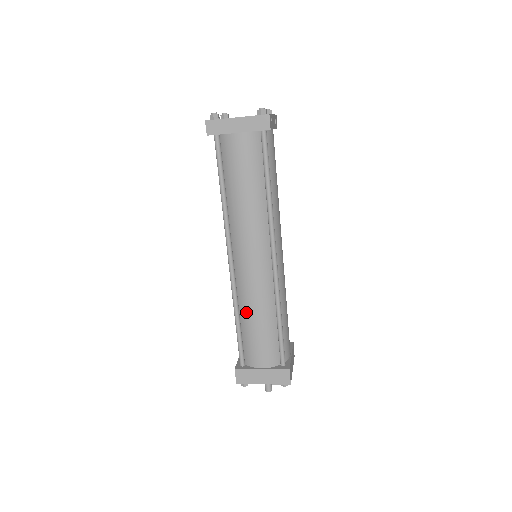
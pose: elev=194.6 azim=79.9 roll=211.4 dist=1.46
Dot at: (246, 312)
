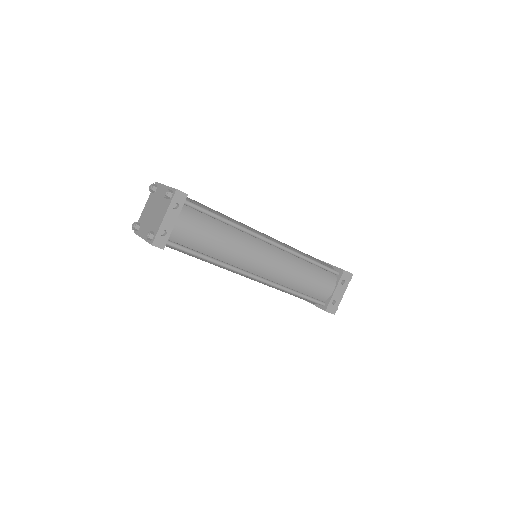
Dot at: occluded
